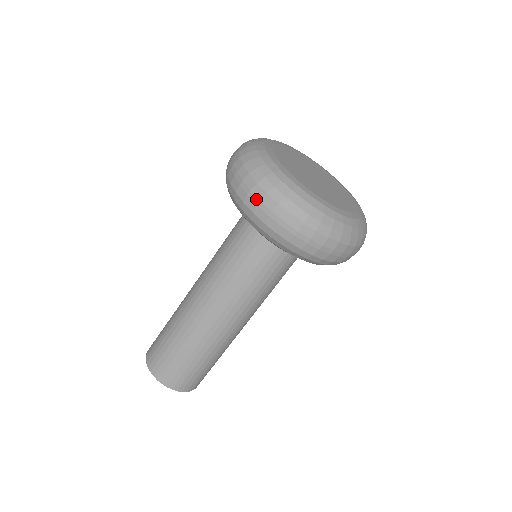
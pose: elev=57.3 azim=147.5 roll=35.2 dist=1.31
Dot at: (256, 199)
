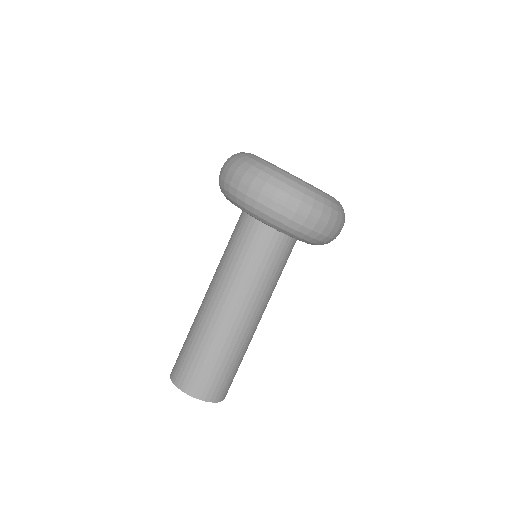
Dot at: (281, 202)
